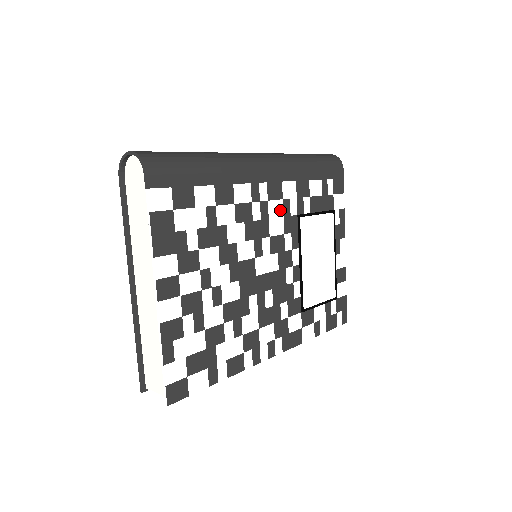
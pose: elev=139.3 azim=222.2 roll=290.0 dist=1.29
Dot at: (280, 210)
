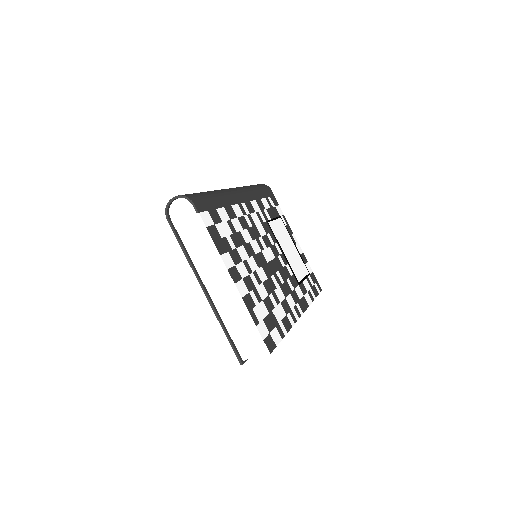
Dot at: (257, 219)
